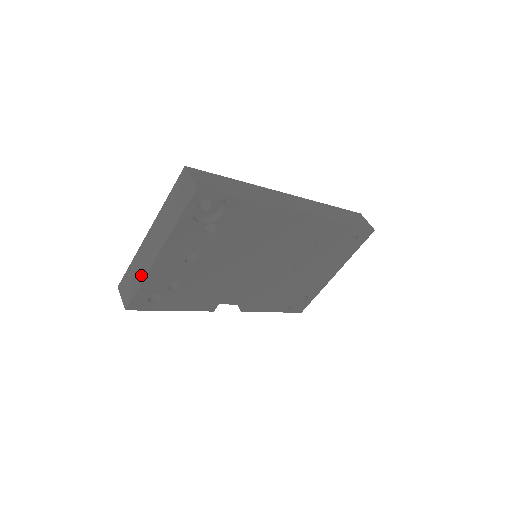
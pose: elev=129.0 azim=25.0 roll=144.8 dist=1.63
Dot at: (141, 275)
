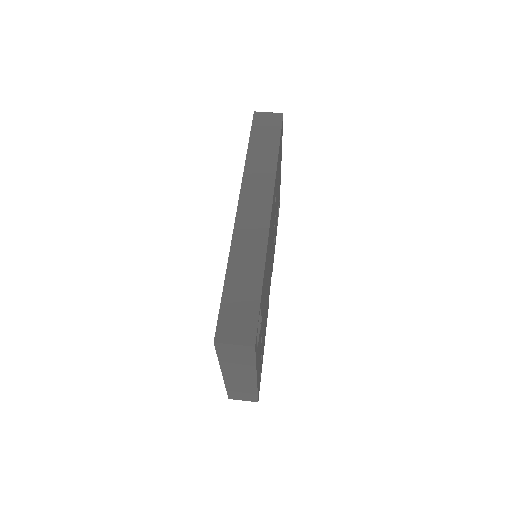
Dot at: (251, 390)
